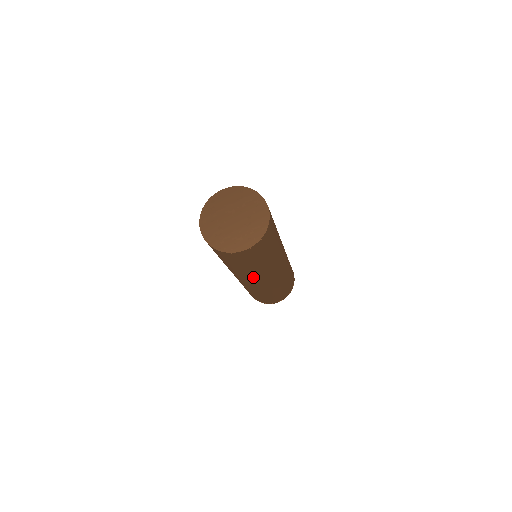
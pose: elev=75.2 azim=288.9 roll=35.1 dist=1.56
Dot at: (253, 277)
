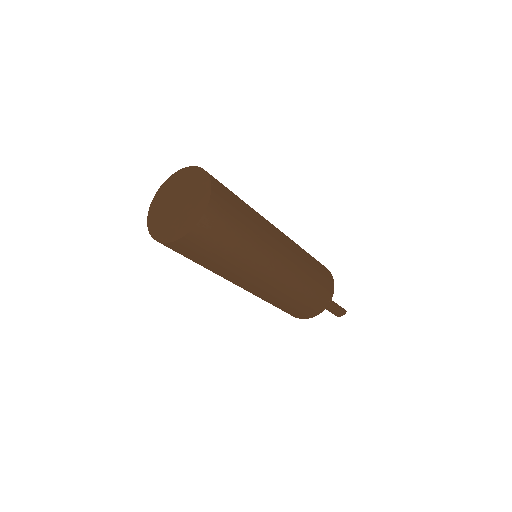
Dot at: (233, 279)
